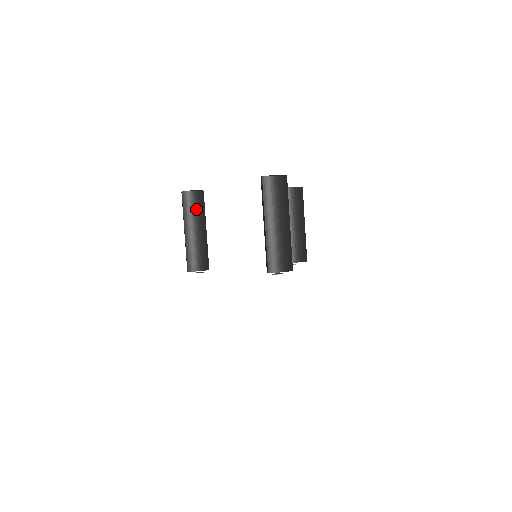
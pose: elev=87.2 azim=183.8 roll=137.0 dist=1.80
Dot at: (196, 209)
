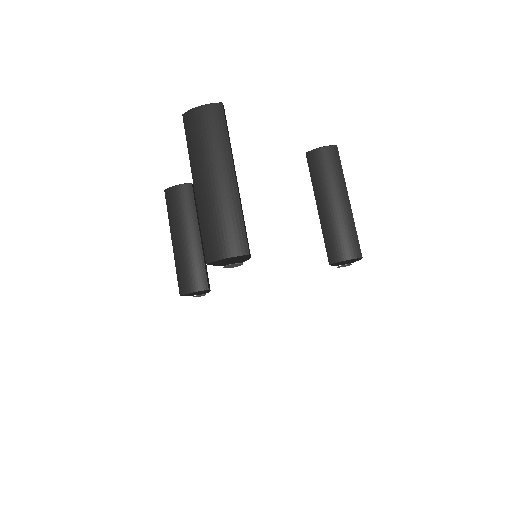
Dot at: (182, 208)
